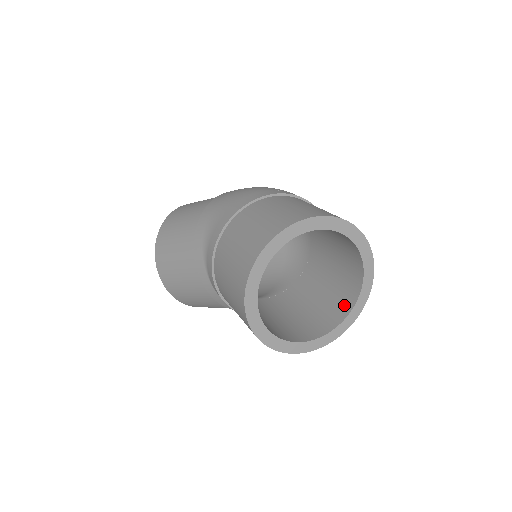
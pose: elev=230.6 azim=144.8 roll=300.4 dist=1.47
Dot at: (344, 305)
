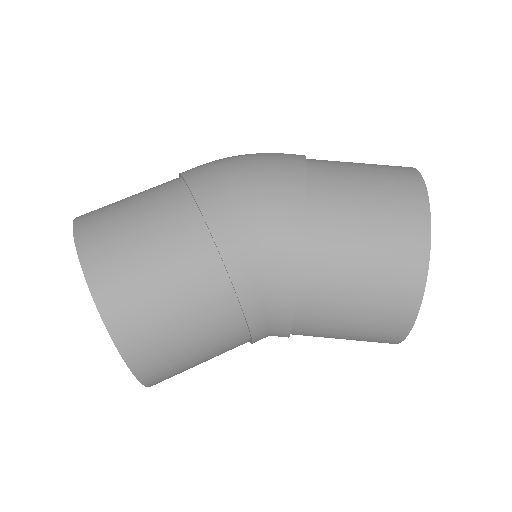
Dot at: occluded
